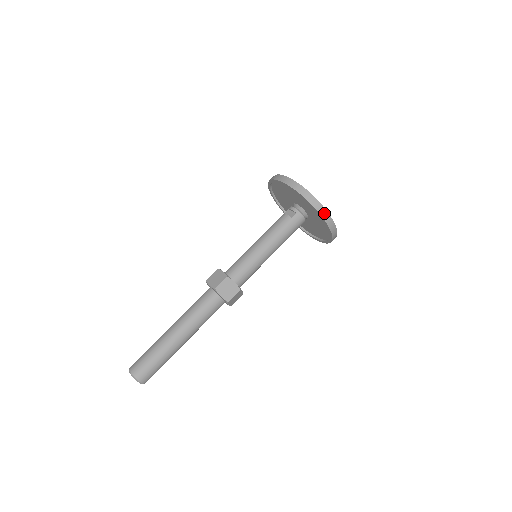
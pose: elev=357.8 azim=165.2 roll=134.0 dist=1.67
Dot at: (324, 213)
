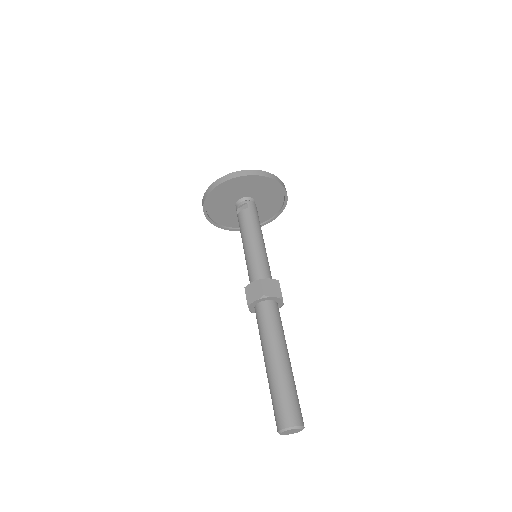
Dot at: (269, 175)
